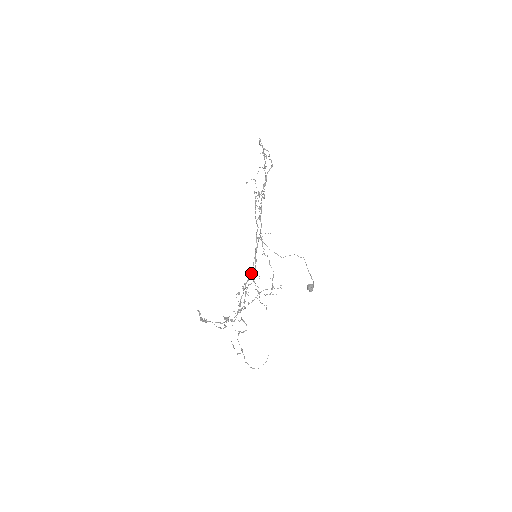
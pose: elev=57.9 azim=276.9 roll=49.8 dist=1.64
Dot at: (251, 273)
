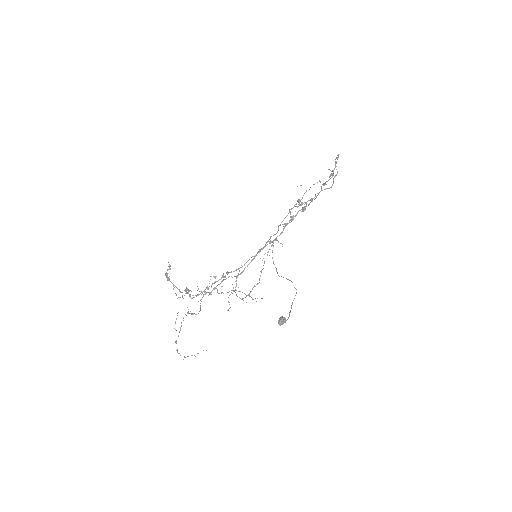
Dot at: (240, 267)
